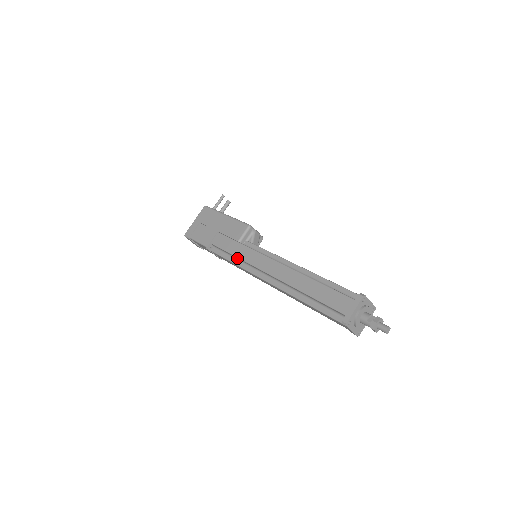
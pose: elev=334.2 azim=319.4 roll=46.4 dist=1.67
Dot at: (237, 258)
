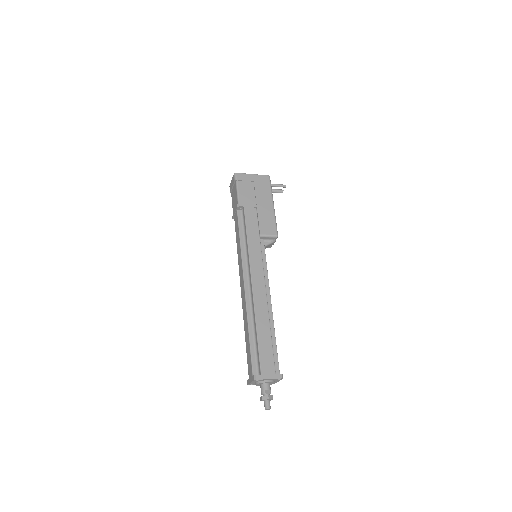
Dot at: (246, 242)
